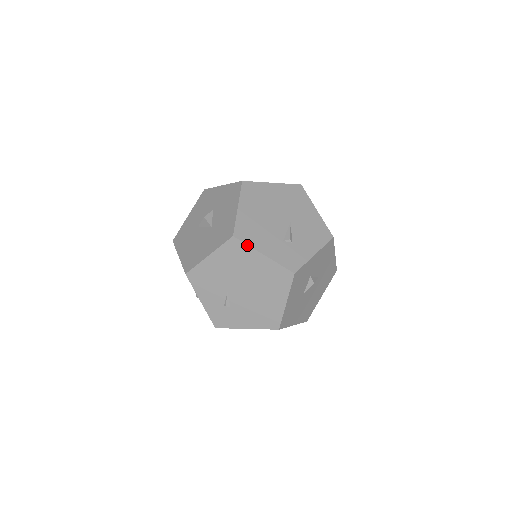
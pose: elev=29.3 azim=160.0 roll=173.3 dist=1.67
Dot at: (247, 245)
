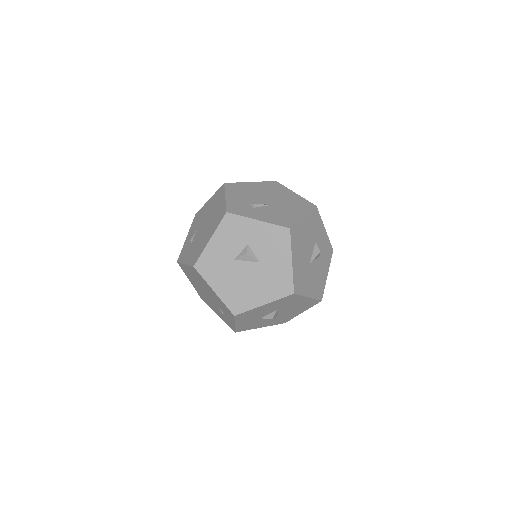
Dot at: (225, 189)
